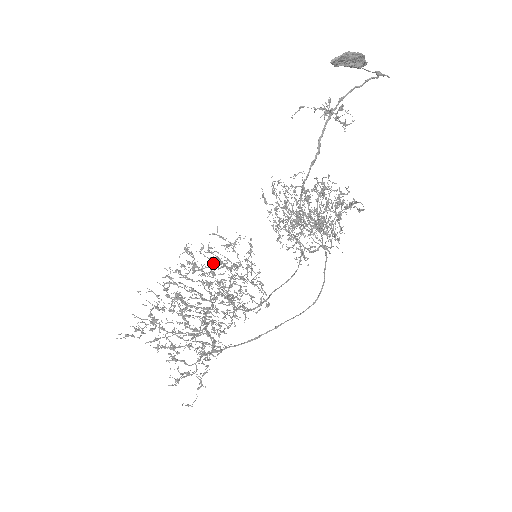
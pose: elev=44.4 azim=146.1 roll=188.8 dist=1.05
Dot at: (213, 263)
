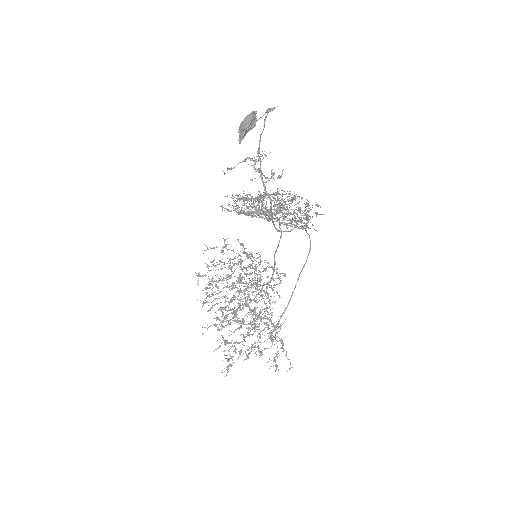
Dot at: occluded
